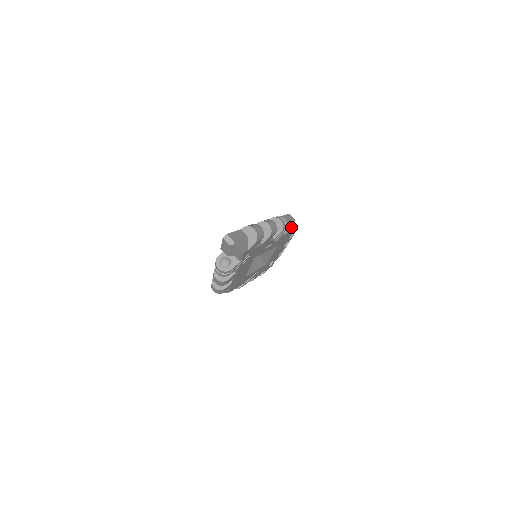
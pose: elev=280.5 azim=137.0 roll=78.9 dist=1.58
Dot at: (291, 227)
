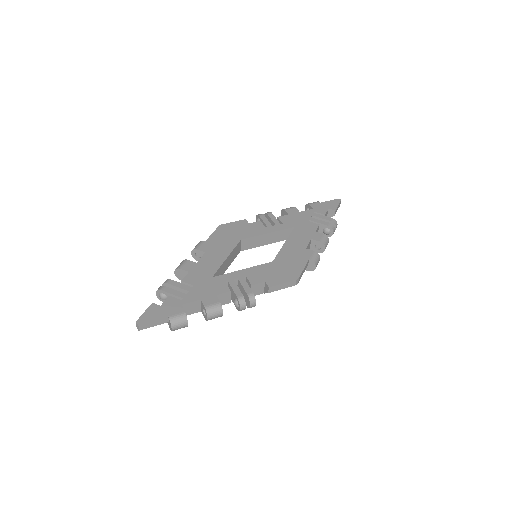
Dot at: occluded
